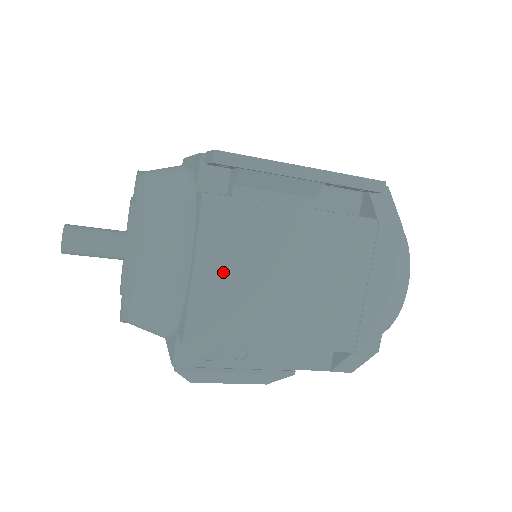
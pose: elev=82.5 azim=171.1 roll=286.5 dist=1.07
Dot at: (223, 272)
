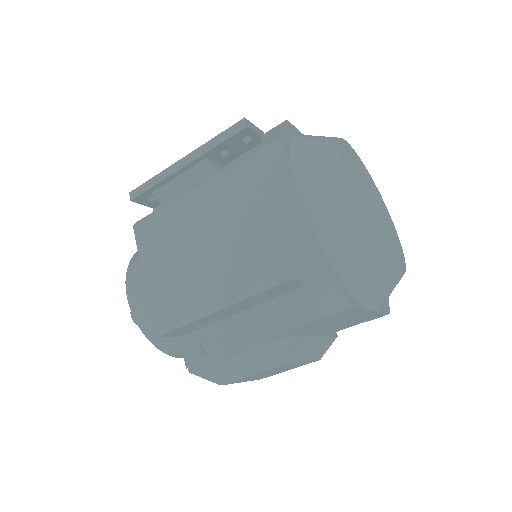
Dot at: (160, 266)
